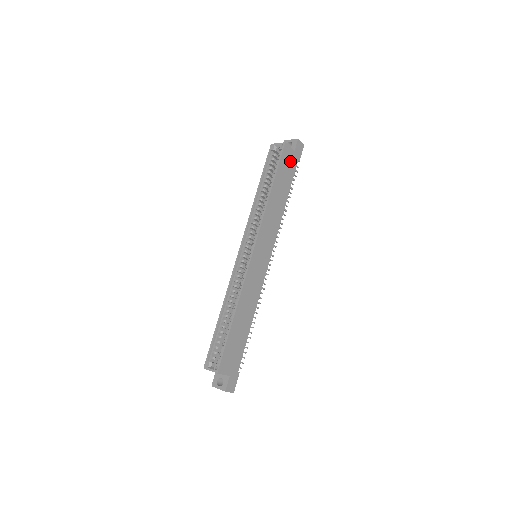
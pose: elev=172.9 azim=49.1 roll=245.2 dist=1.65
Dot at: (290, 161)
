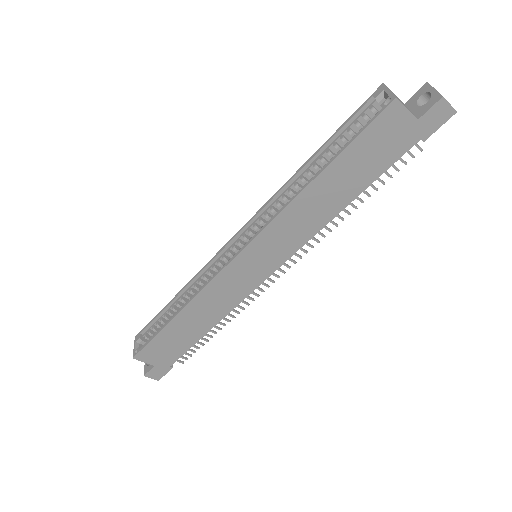
Dot at: (395, 136)
